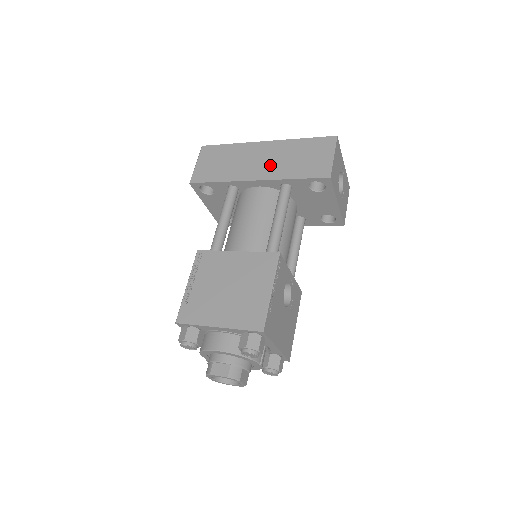
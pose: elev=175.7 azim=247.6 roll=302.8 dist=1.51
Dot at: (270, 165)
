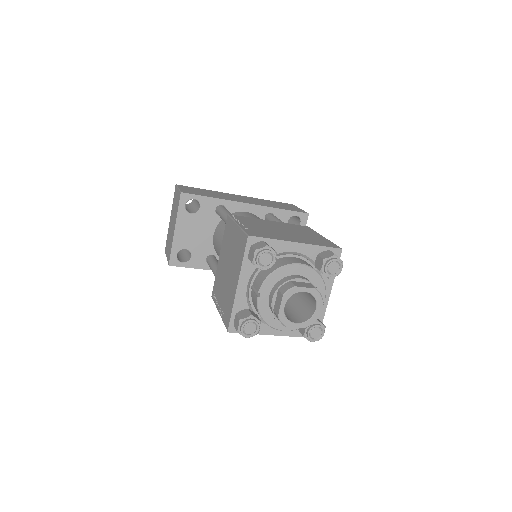
Dot at: (254, 201)
